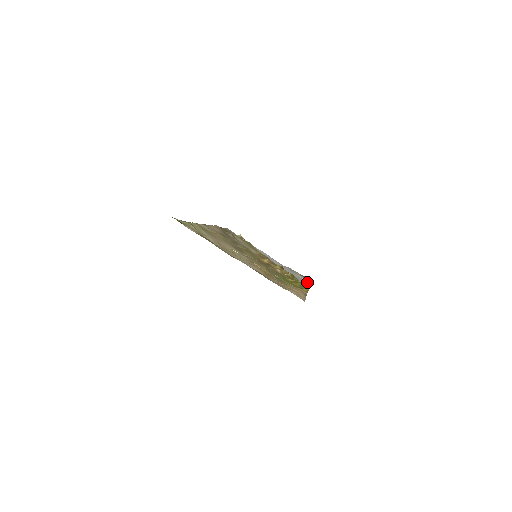
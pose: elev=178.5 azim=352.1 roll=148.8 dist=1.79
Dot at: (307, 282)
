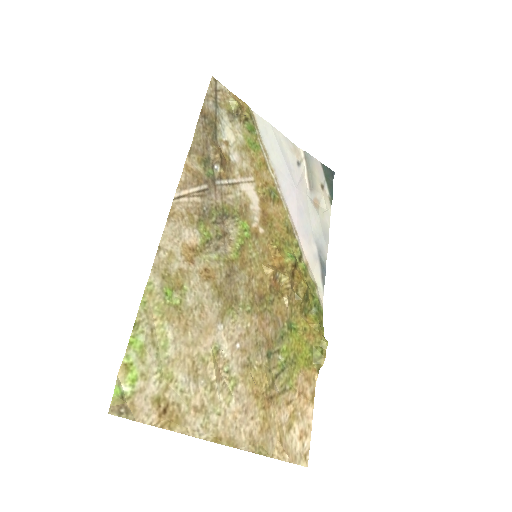
Dot at: (327, 230)
